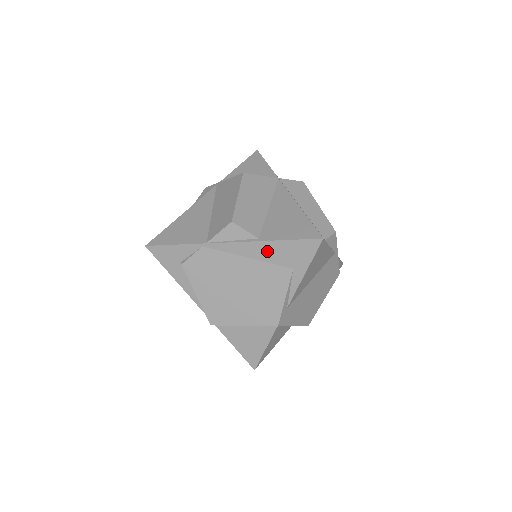
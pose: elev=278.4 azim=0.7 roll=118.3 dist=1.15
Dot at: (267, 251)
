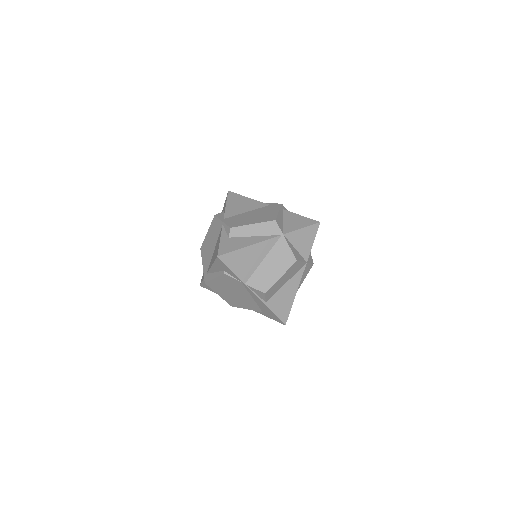
Dot at: (263, 306)
